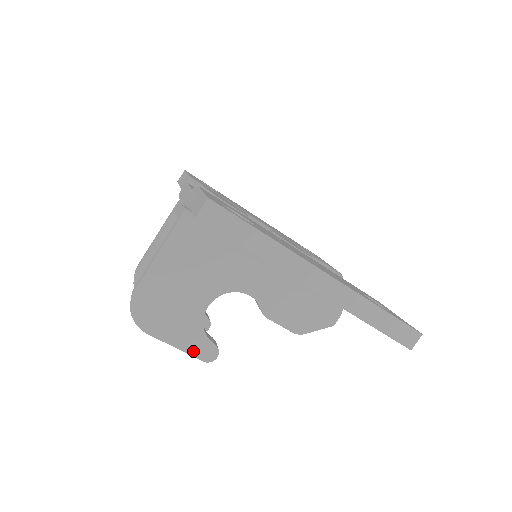
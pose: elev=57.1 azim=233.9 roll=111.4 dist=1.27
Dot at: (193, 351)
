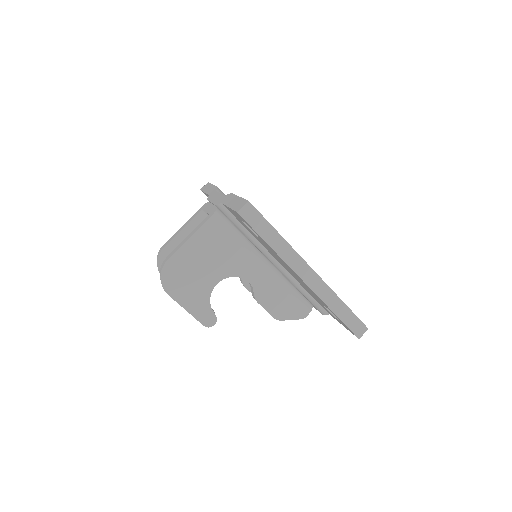
Dot at: (198, 316)
